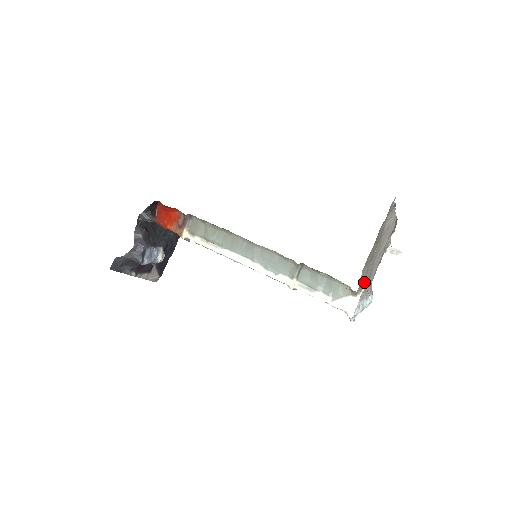
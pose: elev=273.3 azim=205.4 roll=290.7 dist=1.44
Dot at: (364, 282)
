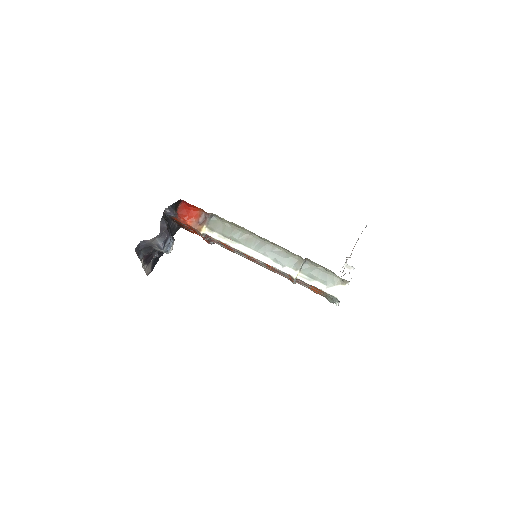
Dot at: occluded
